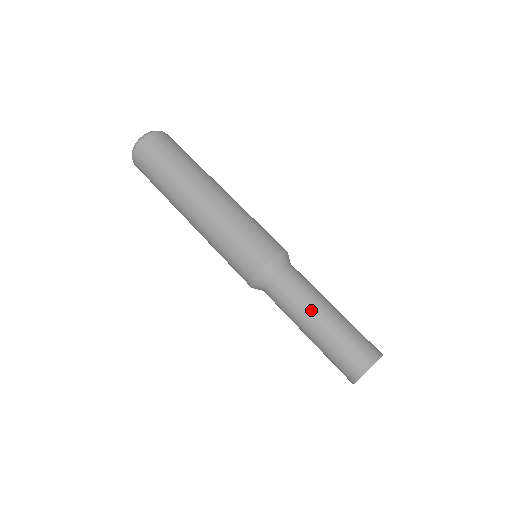
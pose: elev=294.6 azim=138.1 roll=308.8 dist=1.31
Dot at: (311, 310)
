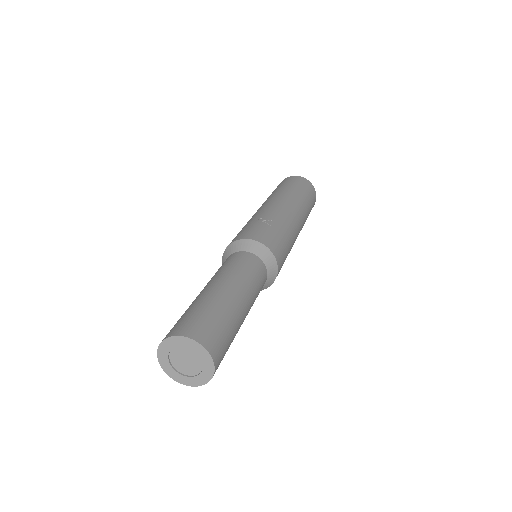
Dot at: (204, 287)
